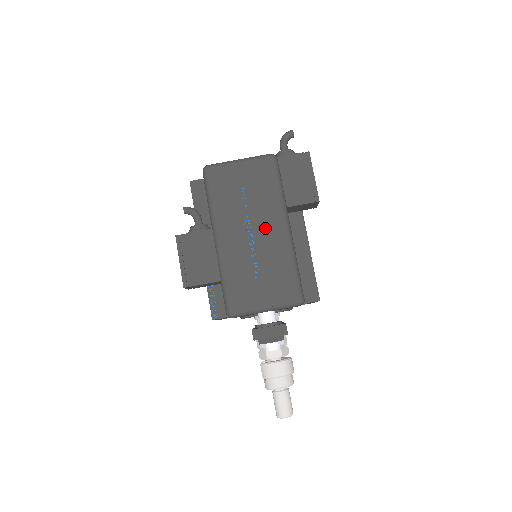
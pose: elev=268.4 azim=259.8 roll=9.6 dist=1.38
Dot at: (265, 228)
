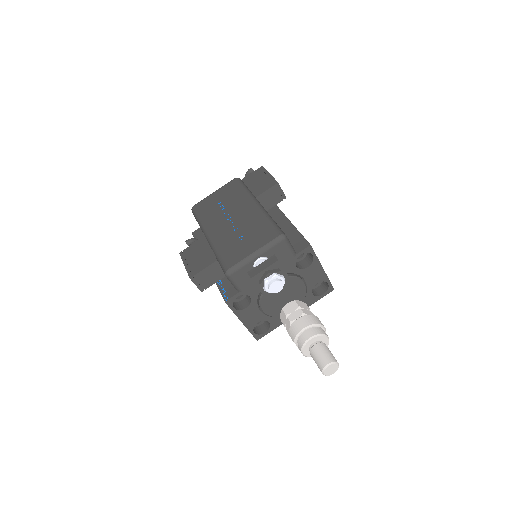
Dot at: (240, 212)
